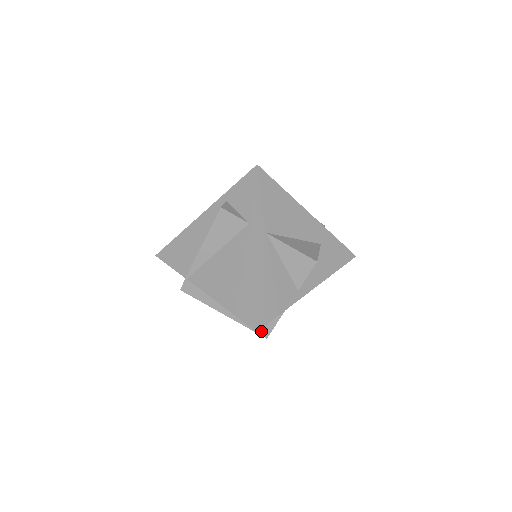
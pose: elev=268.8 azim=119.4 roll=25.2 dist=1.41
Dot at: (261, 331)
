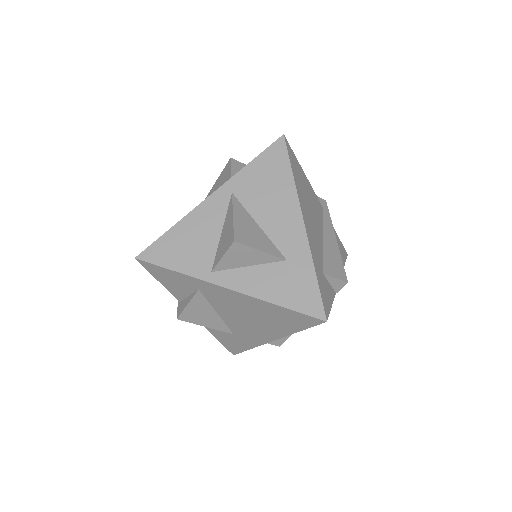
Dot at: (180, 307)
